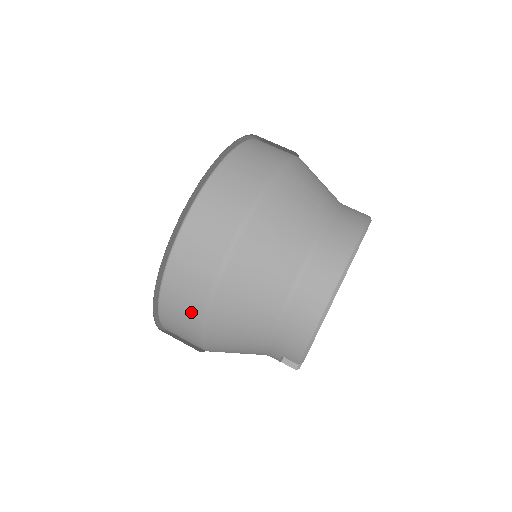
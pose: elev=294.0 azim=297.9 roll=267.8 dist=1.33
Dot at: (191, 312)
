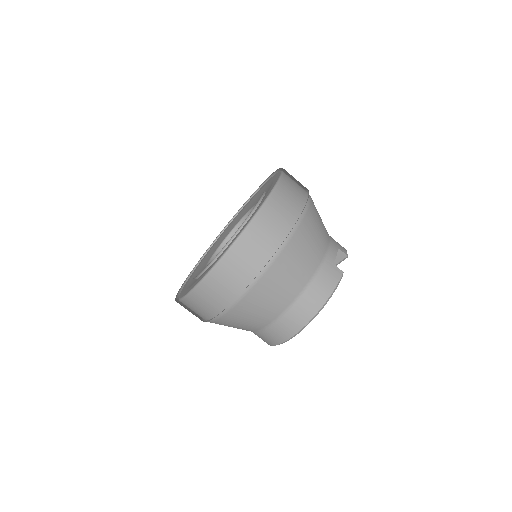
Dot at: occluded
